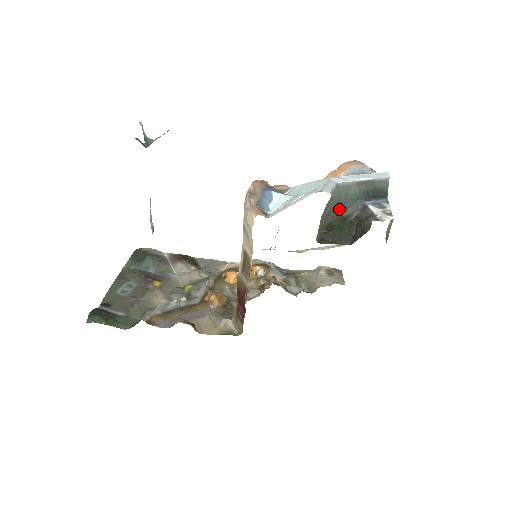
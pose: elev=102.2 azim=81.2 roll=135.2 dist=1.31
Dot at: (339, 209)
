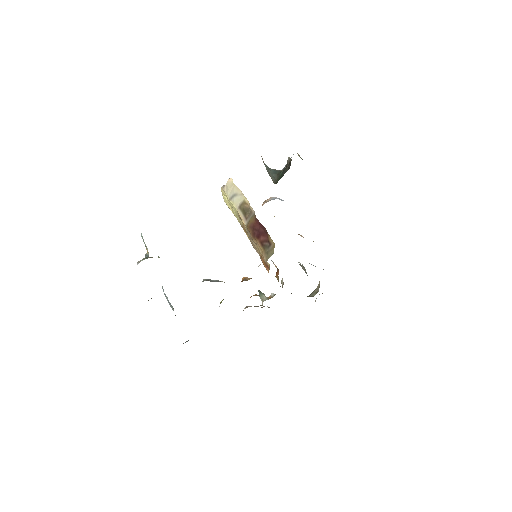
Dot at: (273, 173)
